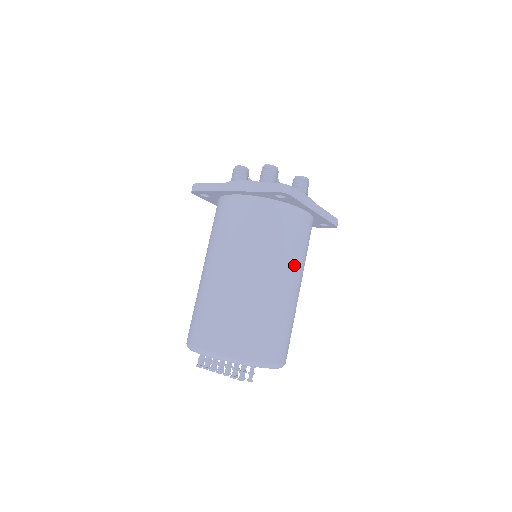
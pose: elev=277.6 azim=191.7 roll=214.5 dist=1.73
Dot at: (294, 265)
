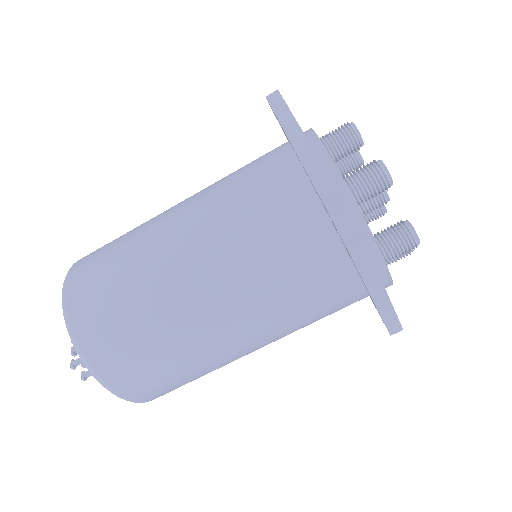
Dot at: (266, 323)
